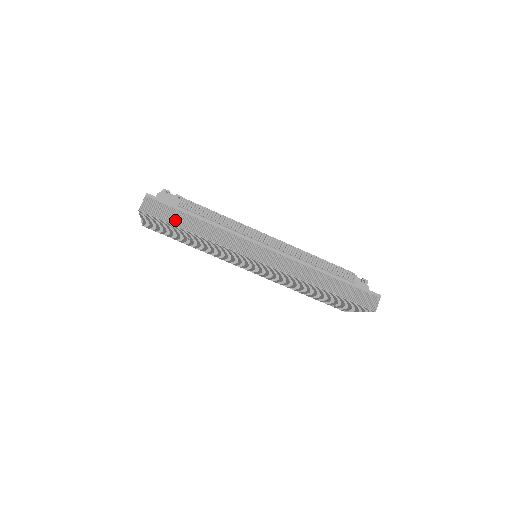
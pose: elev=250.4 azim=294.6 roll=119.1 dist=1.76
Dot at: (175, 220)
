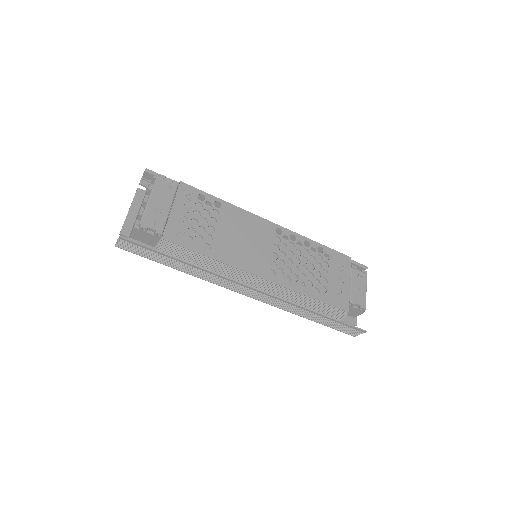
Dot at: (155, 258)
